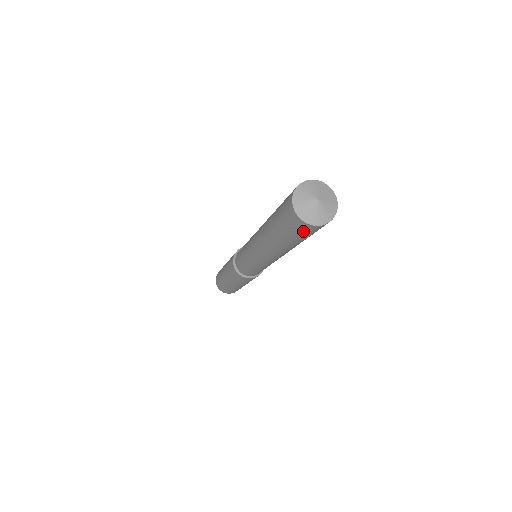
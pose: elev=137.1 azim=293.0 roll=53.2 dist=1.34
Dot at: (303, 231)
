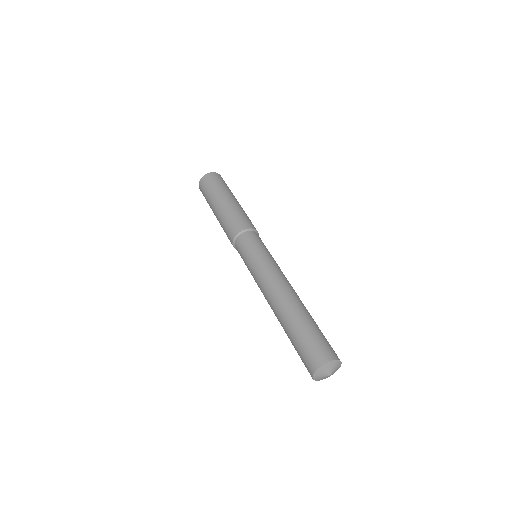
Dot at: occluded
